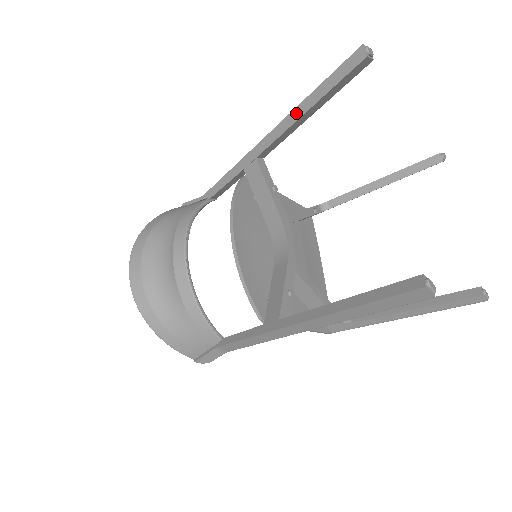
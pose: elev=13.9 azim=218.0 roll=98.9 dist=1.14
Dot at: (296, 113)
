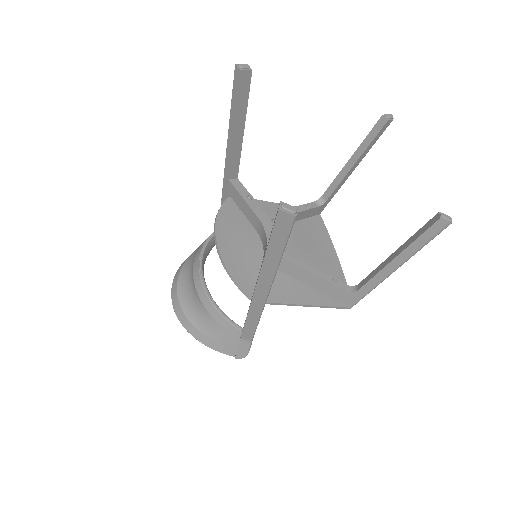
Dot at: (230, 133)
